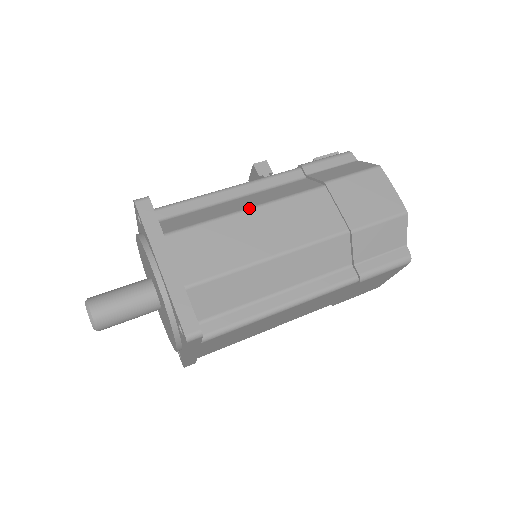
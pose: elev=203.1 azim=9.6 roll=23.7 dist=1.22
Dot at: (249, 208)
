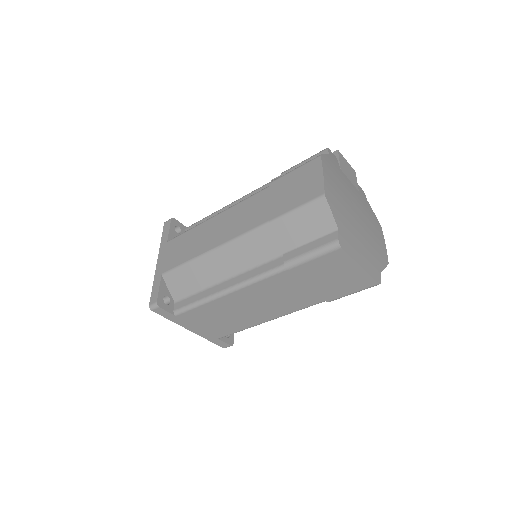
Dot at: (215, 215)
